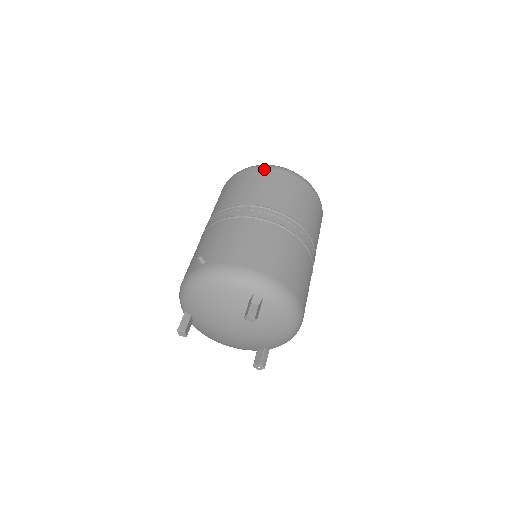
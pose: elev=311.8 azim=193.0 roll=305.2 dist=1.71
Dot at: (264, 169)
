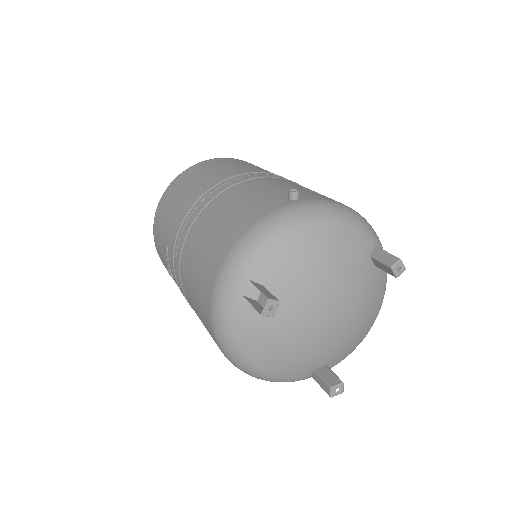
Dot at: occluded
